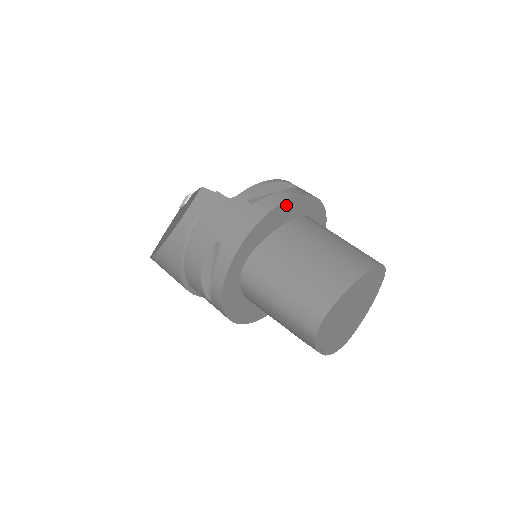
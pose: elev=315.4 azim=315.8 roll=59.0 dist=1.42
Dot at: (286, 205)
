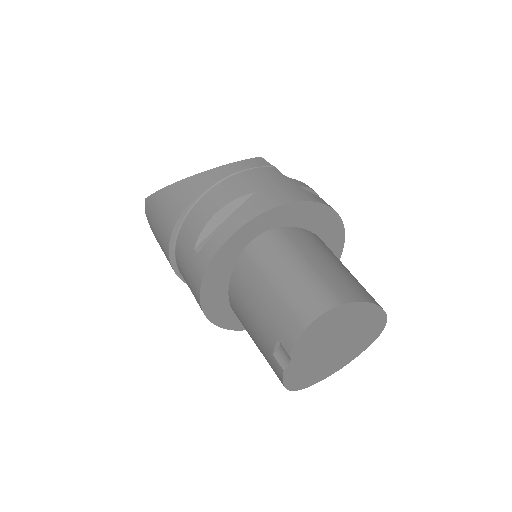
Dot at: (329, 214)
